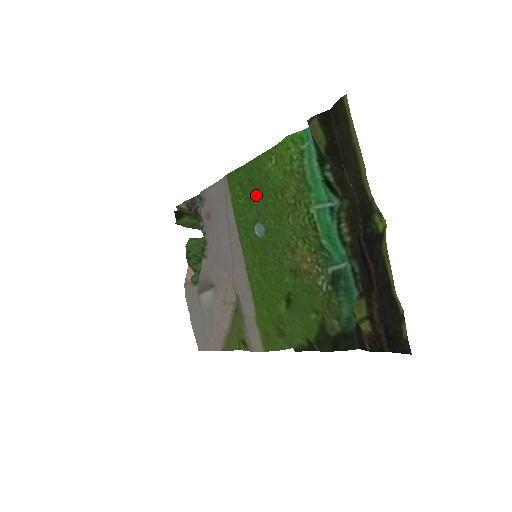
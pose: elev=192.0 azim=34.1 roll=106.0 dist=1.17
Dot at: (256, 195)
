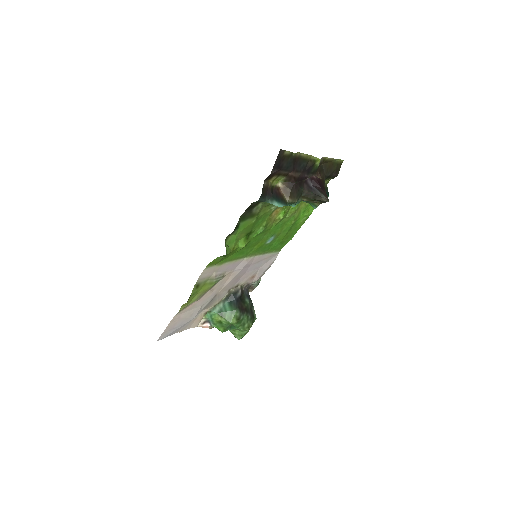
Dot at: (284, 236)
